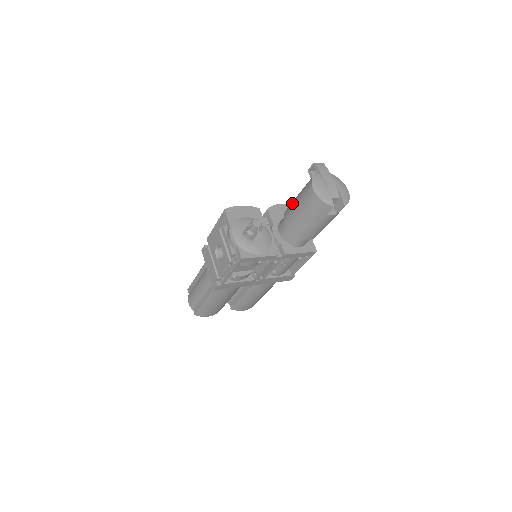
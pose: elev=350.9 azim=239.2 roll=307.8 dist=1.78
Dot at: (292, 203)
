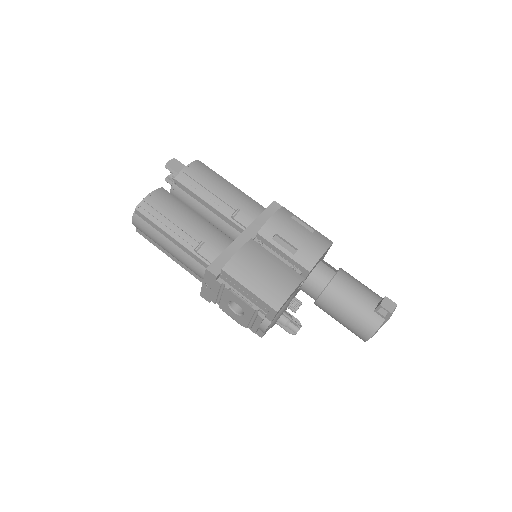
Dot at: (339, 306)
